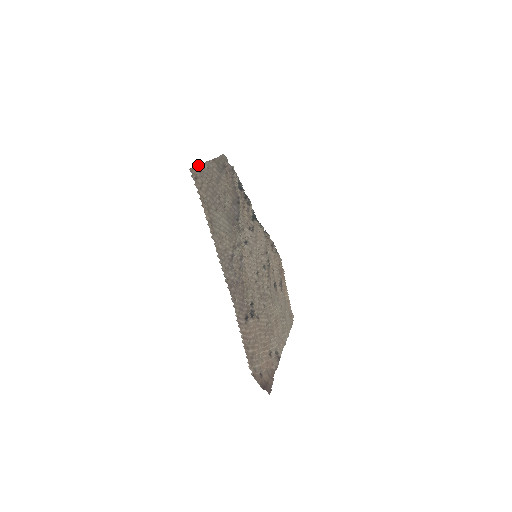
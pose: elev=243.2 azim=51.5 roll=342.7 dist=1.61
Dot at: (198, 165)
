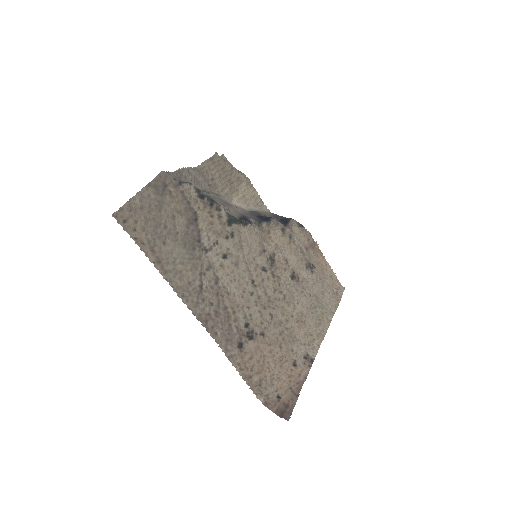
Dot at: (125, 204)
